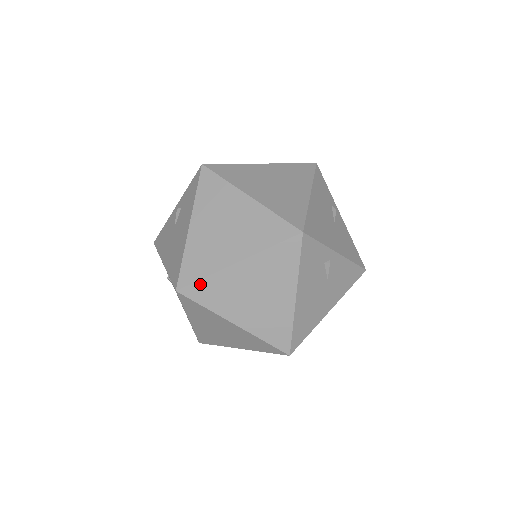
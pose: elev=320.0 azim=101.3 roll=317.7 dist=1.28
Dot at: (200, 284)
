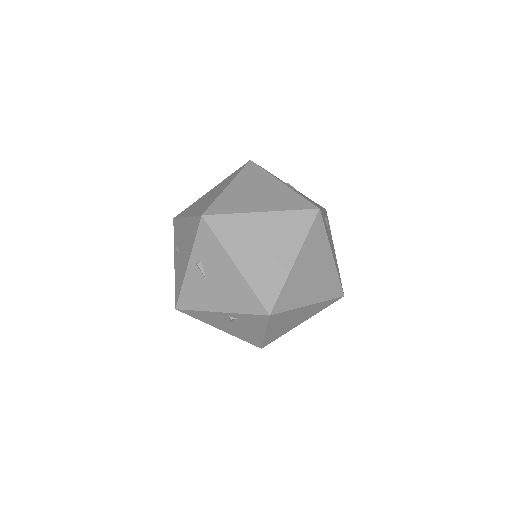
Dot at: (281, 297)
